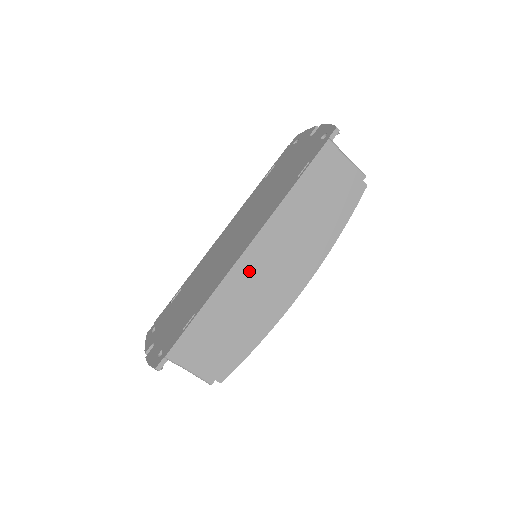
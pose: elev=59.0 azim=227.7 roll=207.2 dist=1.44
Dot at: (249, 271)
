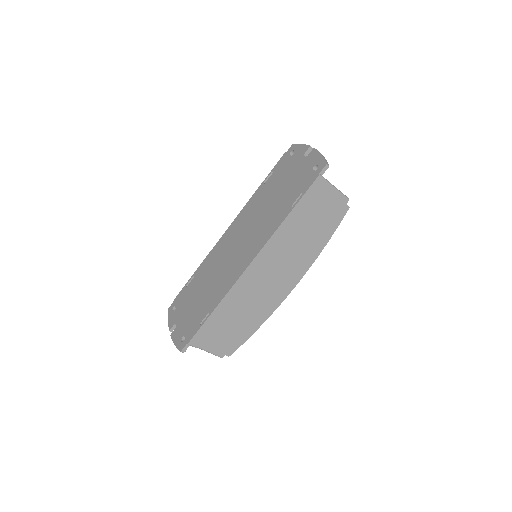
Dot at: (251, 280)
